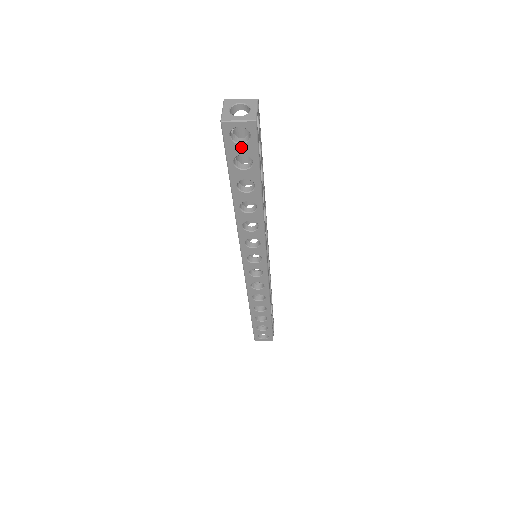
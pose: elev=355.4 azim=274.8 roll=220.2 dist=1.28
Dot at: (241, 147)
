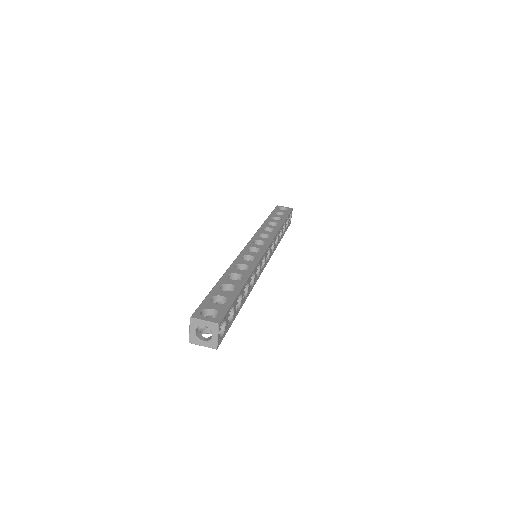
Dot at: occluded
